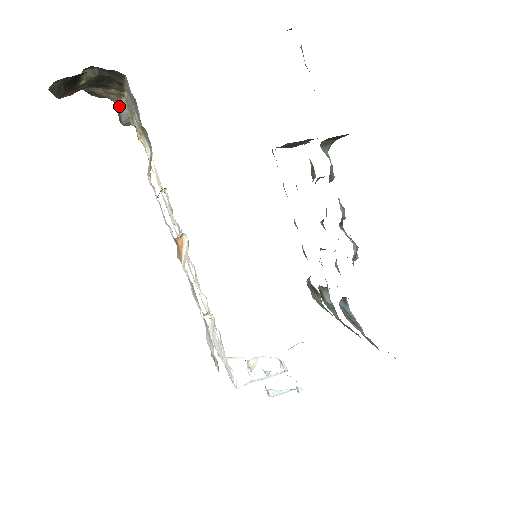
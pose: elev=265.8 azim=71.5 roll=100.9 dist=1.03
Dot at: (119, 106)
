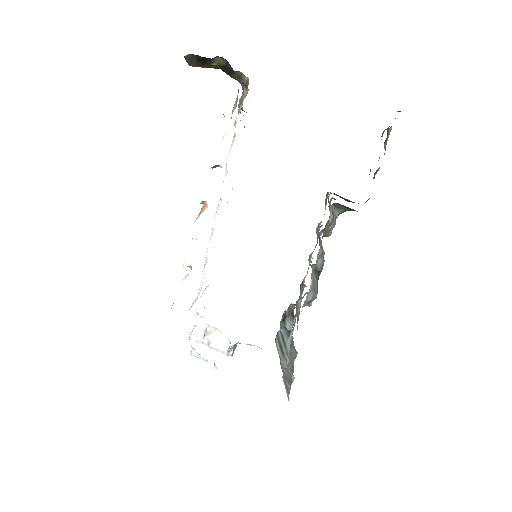
Dot at: (243, 94)
